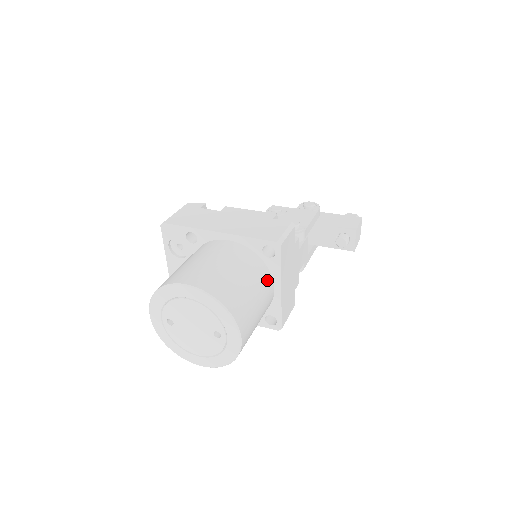
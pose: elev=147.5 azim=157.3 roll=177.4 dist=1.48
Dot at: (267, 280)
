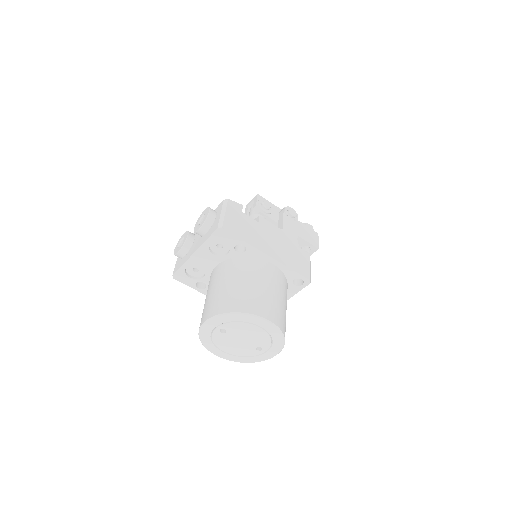
Dot at: occluded
